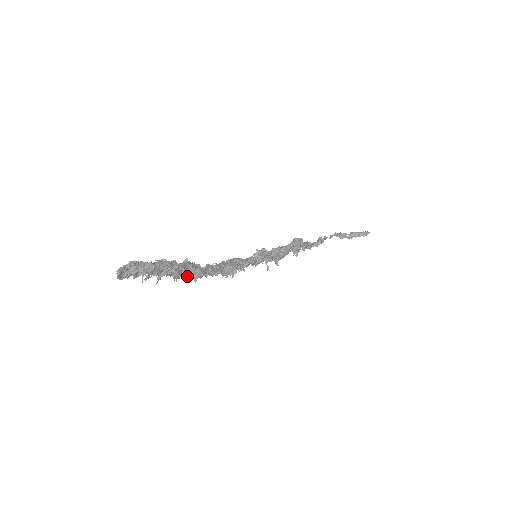
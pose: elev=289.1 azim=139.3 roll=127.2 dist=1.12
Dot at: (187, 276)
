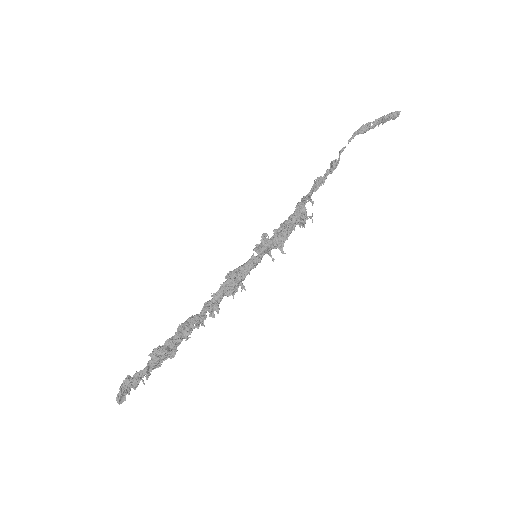
Dot at: (187, 338)
